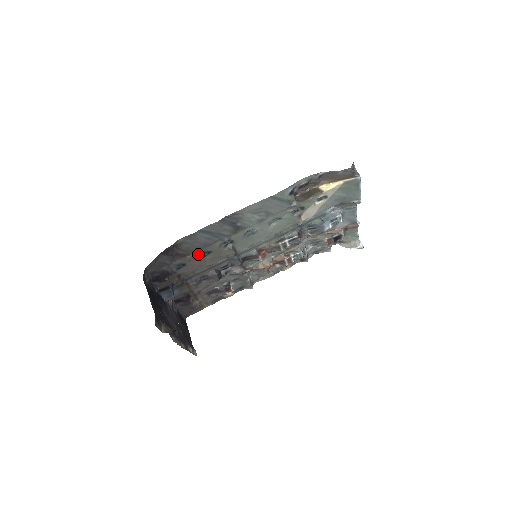
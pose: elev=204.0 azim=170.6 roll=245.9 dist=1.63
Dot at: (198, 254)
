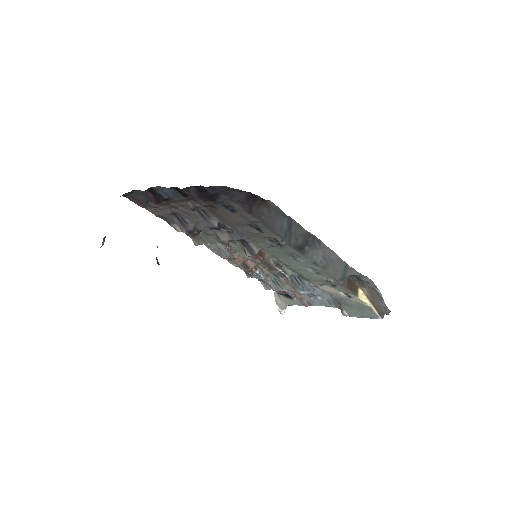
Dot at: (254, 221)
